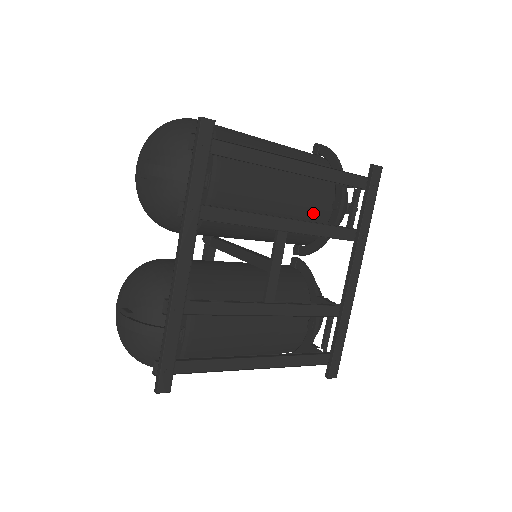
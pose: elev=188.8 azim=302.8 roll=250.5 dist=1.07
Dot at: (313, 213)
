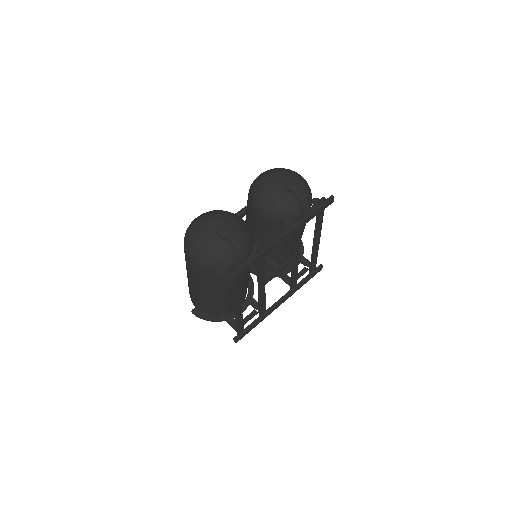
Dot at: occluded
